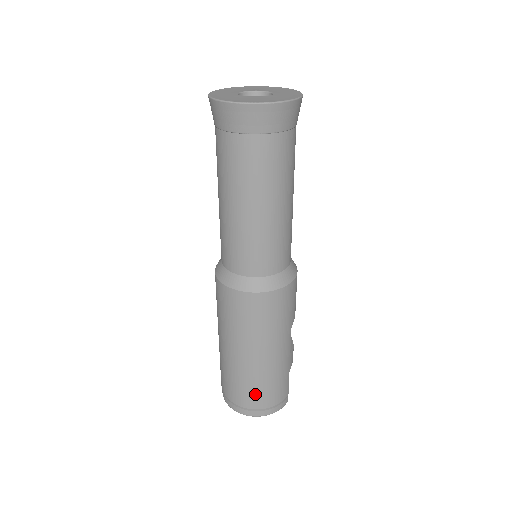
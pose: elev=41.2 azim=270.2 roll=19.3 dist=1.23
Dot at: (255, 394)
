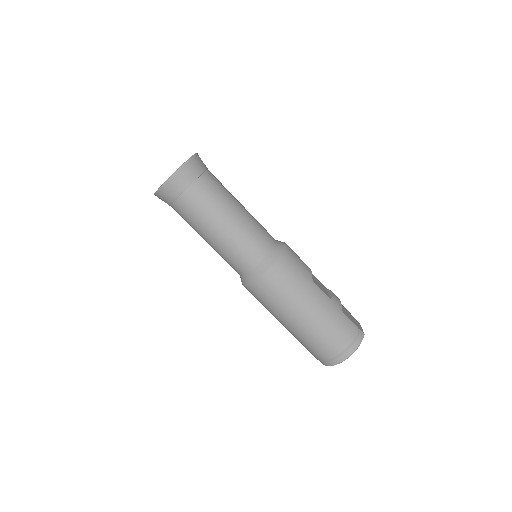
Dot at: (329, 342)
